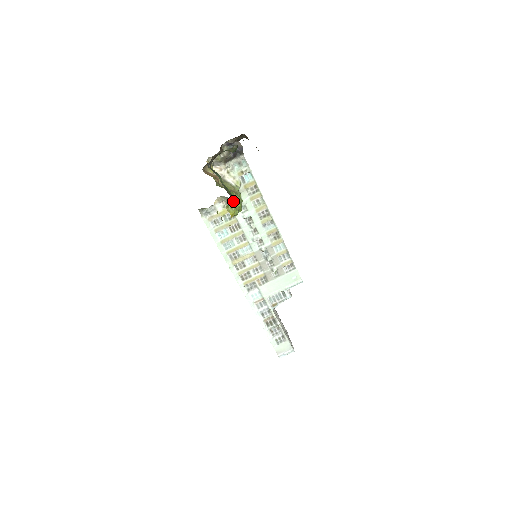
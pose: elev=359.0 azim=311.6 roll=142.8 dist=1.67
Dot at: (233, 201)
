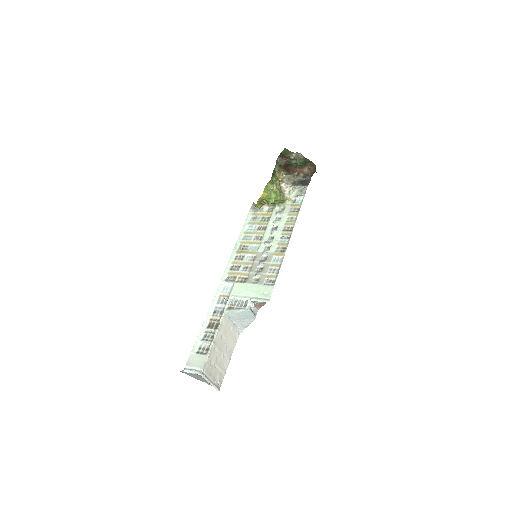
Dot at: (273, 190)
